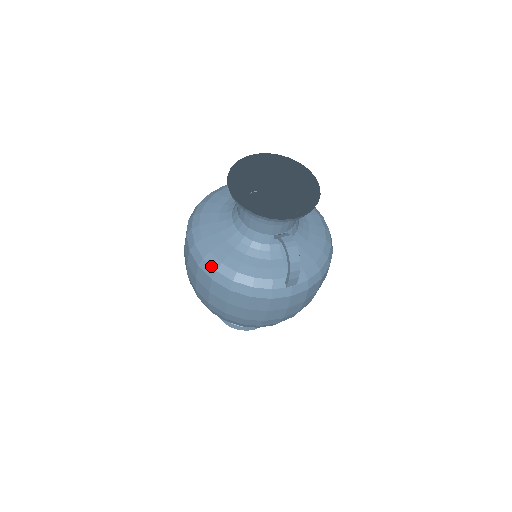
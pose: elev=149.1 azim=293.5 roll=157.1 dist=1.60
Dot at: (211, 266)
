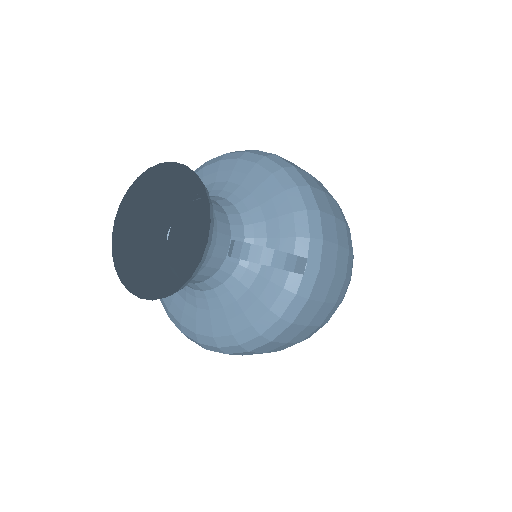
Dot at: (231, 346)
